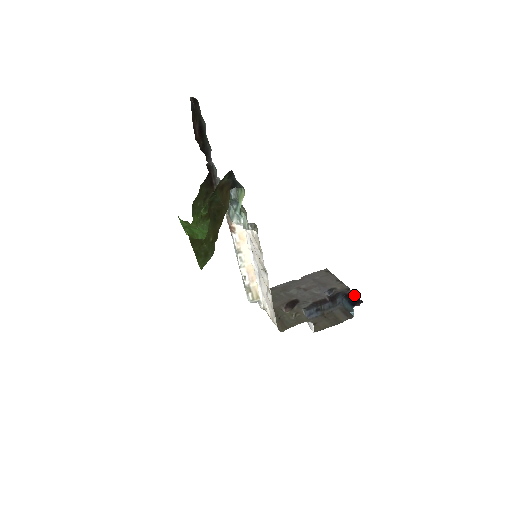
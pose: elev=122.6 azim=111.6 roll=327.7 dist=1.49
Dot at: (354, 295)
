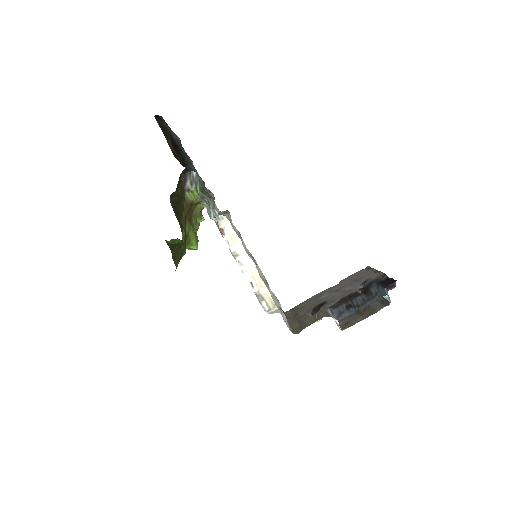
Dot at: (390, 278)
